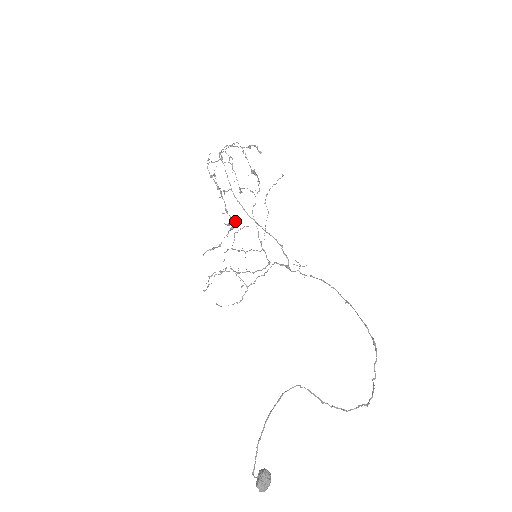
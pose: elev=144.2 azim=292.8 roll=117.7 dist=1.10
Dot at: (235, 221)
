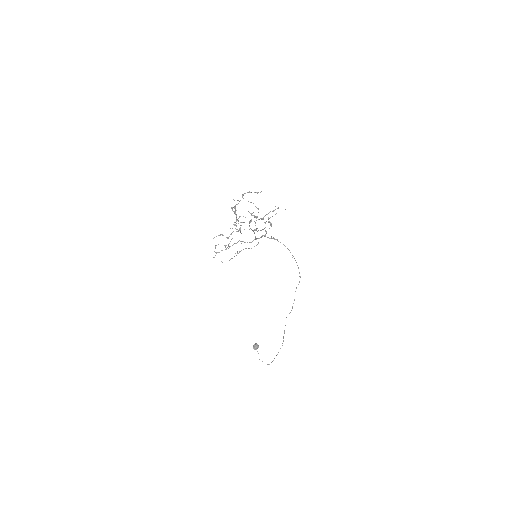
Dot at: occluded
